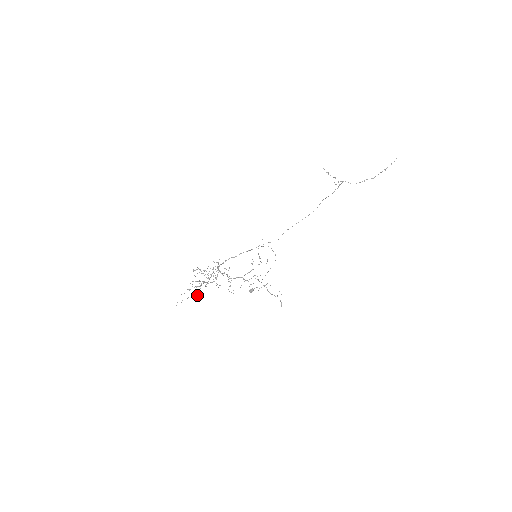
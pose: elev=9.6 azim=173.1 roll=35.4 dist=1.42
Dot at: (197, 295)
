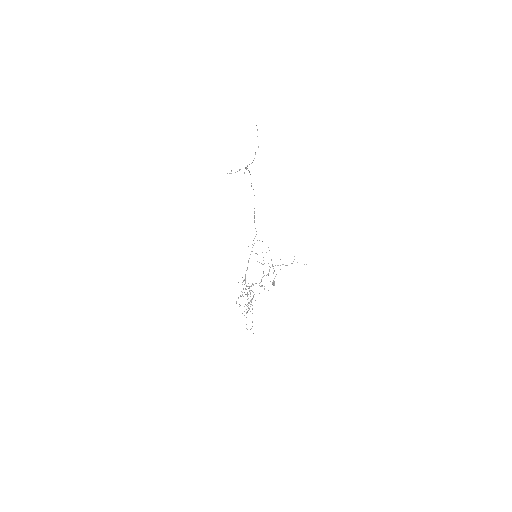
Dot at: occluded
